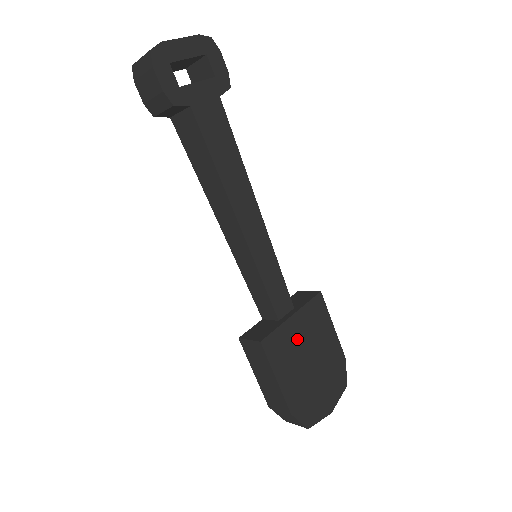
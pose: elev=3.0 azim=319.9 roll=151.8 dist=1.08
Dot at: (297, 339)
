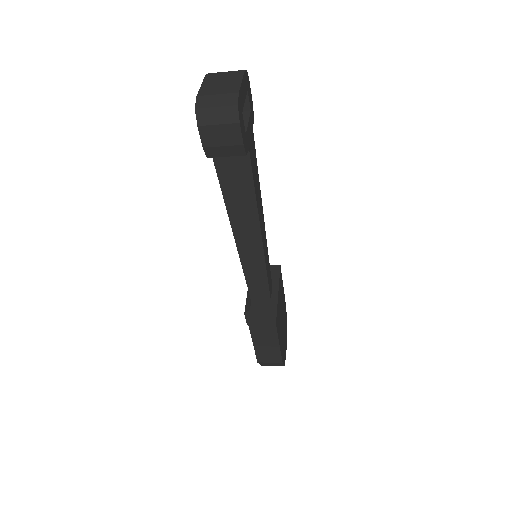
Dot at: (280, 309)
